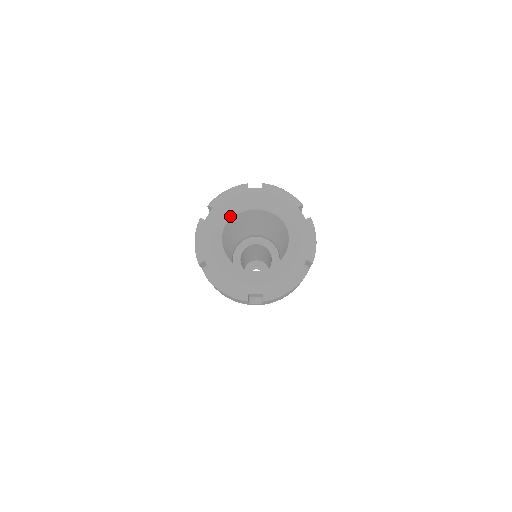
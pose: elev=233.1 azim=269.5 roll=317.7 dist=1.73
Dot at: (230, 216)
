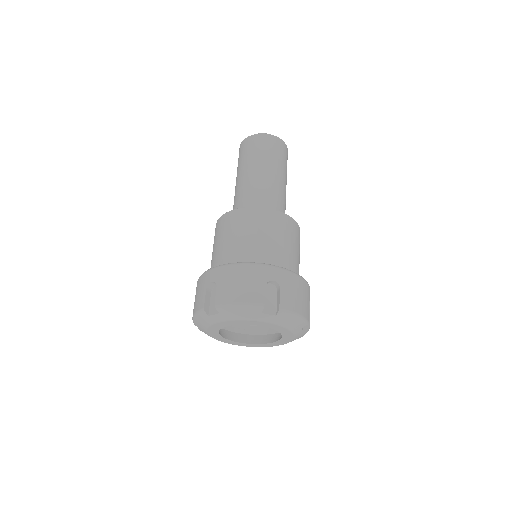
Dot at: occluded
